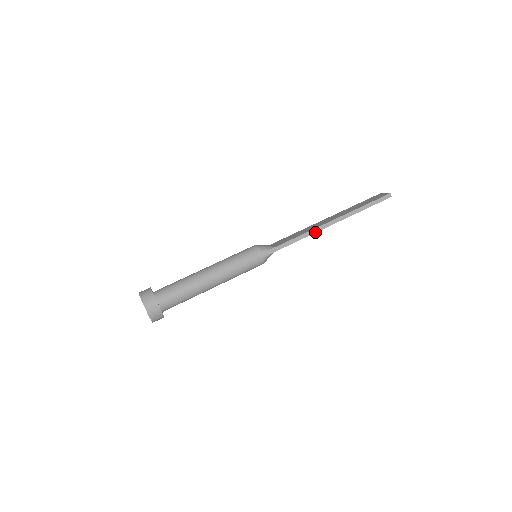
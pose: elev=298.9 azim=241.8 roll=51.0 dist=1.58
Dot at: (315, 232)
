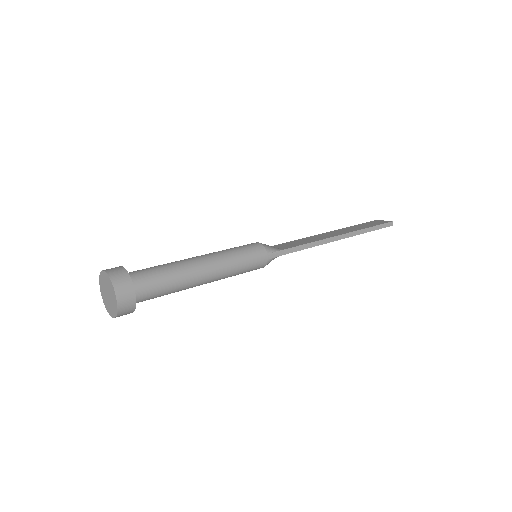
Dot at: (323, 243)
